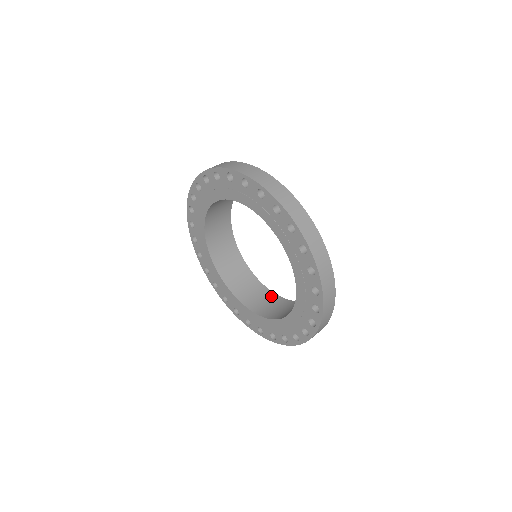
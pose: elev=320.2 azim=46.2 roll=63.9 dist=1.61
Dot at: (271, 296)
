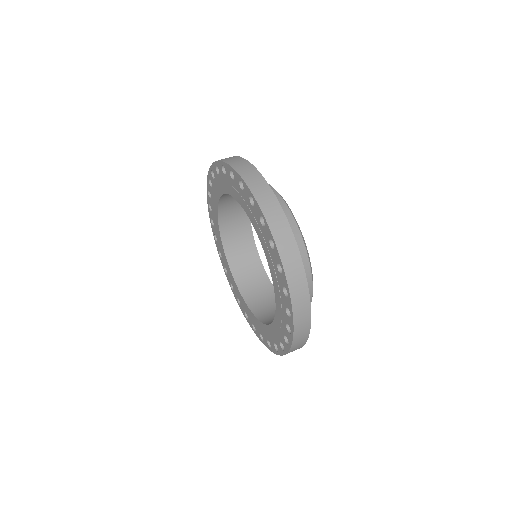
Dot at: (252, 251)
